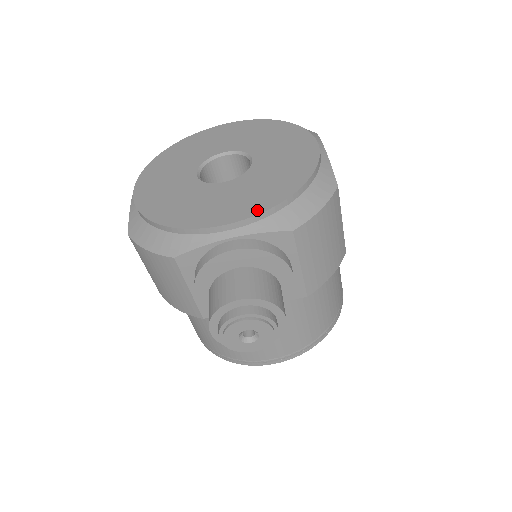
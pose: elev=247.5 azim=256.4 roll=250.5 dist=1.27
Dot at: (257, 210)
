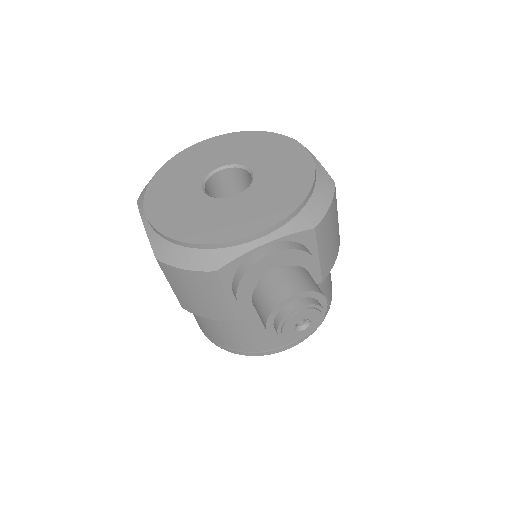
Dot at: (282, 215)
